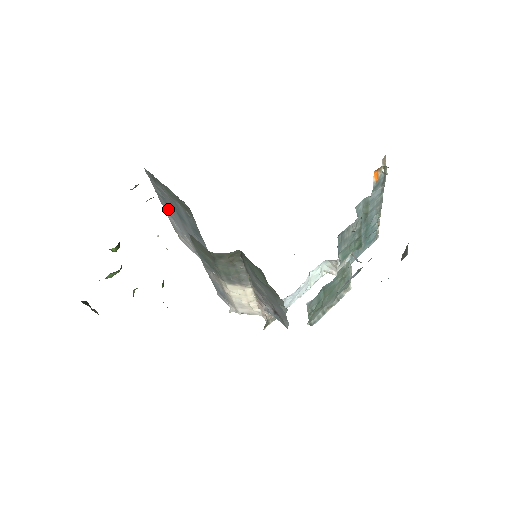
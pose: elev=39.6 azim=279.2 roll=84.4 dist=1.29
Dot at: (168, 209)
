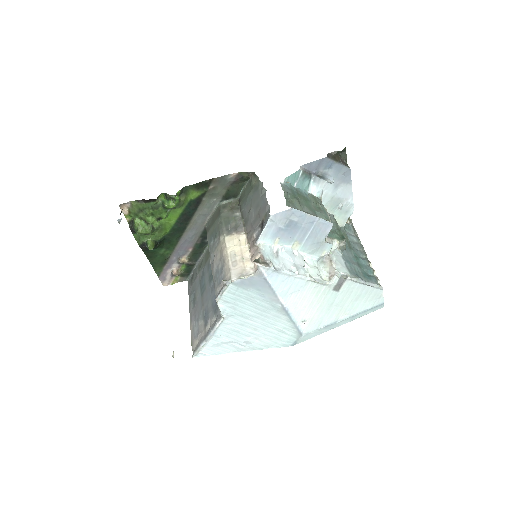
Dot at: (194, 308)
